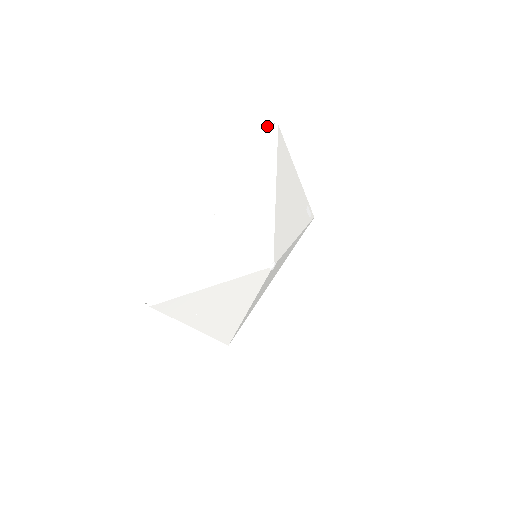
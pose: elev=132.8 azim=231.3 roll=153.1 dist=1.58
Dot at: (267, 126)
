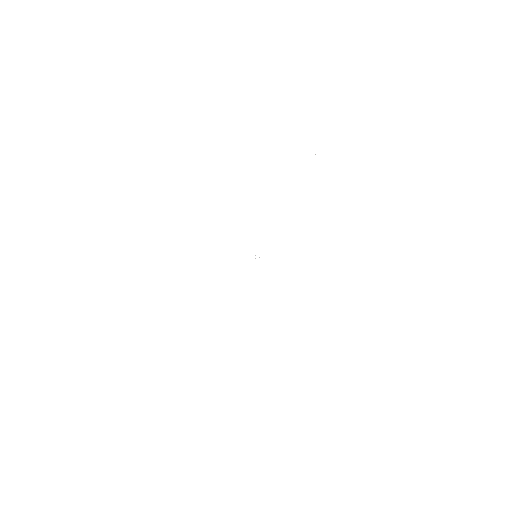
Dot at: occluded
